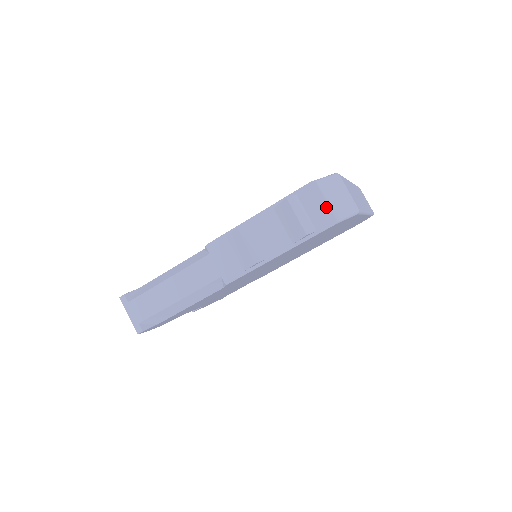
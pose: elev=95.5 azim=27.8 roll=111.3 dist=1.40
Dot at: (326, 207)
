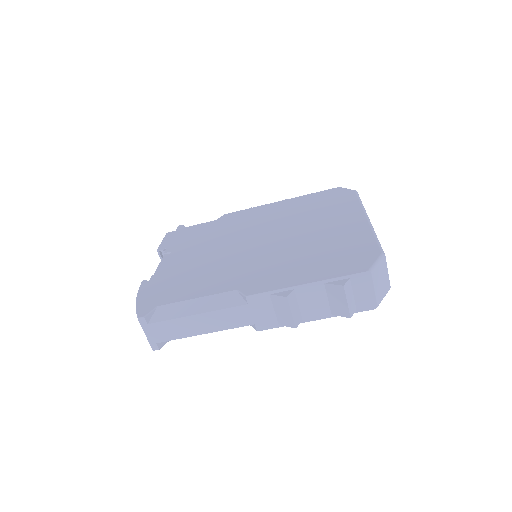
Dot at: (372, 295)
